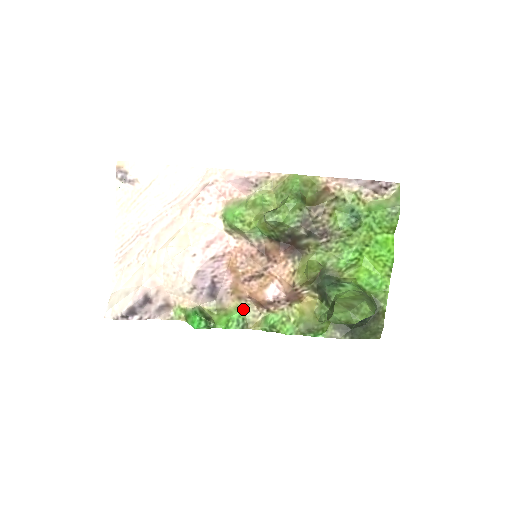
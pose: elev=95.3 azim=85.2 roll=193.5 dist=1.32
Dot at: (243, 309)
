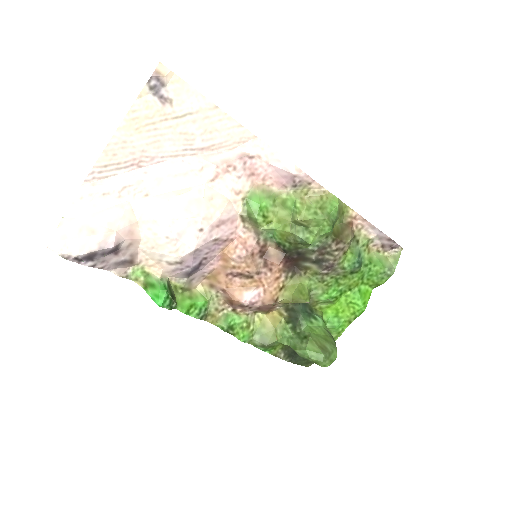
Dot at: (210, 298)
